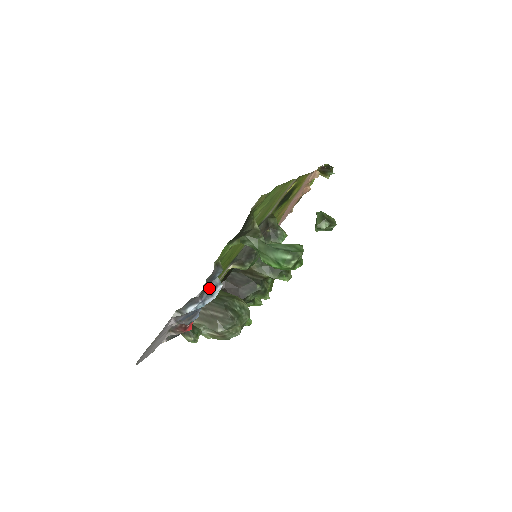
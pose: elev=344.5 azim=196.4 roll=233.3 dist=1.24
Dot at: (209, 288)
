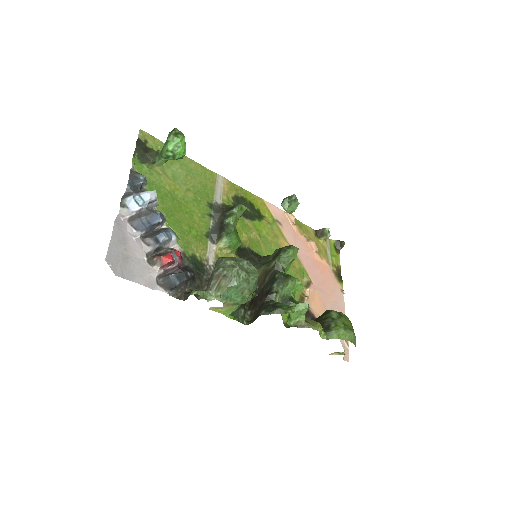
Dot at: (143, 192)
